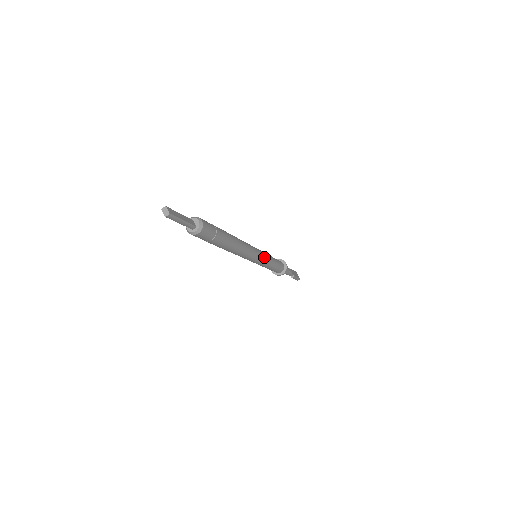
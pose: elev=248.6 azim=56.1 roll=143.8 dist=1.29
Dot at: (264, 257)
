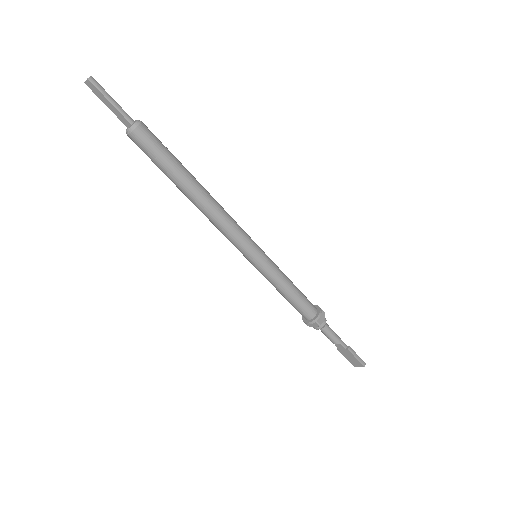
Dot at: (266, 255)
